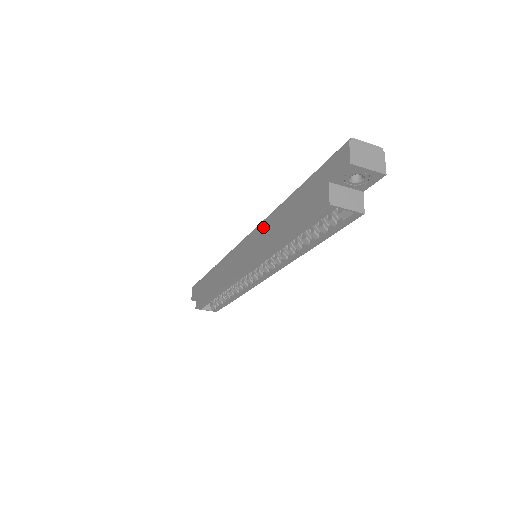
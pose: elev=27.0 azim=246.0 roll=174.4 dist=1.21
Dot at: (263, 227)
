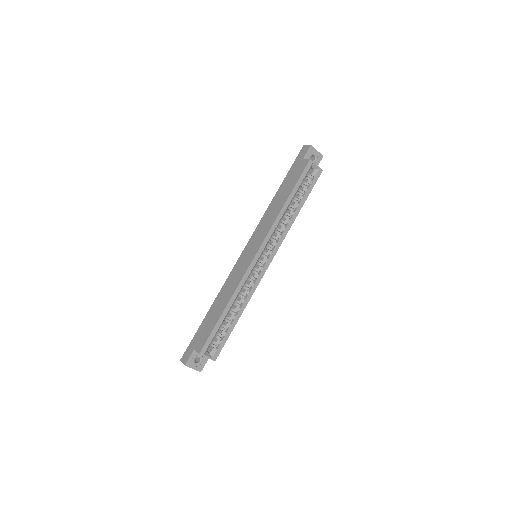
Dot at: (262, 221)
